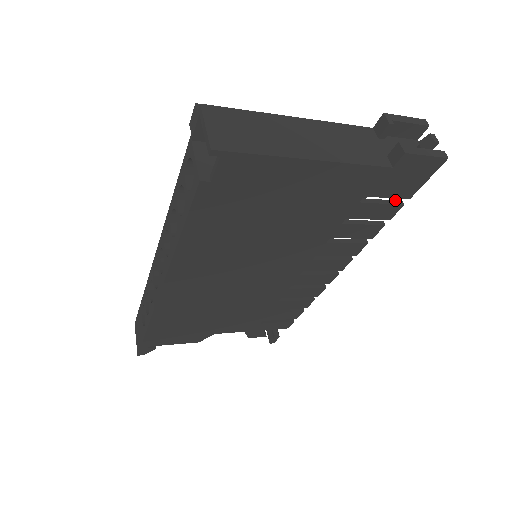
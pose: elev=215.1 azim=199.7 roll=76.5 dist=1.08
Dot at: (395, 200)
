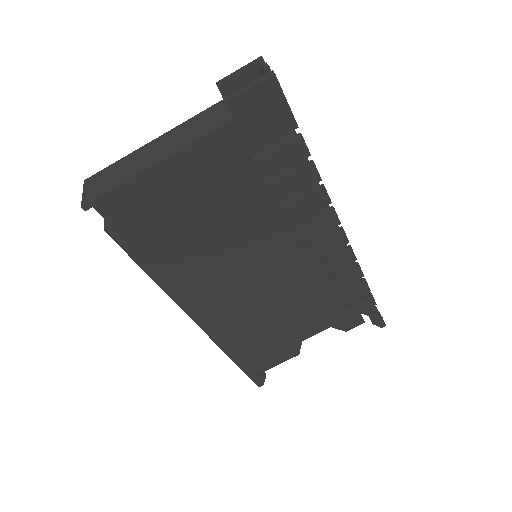
Dot at: (291, 137)
